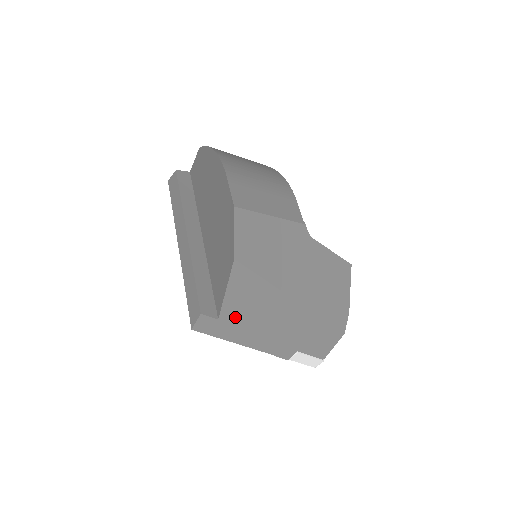
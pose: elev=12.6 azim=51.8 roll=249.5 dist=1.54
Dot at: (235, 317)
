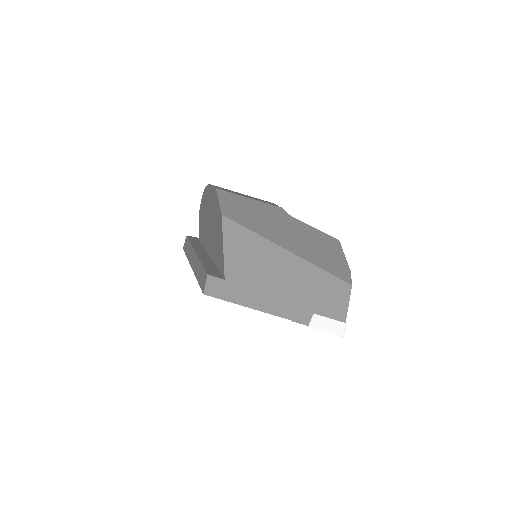
Dot at: (239, 276)
